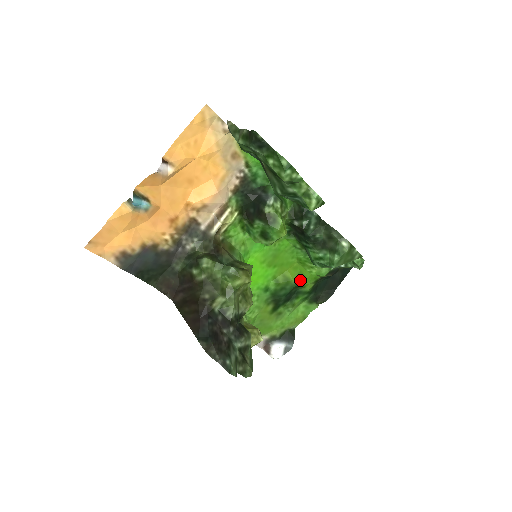
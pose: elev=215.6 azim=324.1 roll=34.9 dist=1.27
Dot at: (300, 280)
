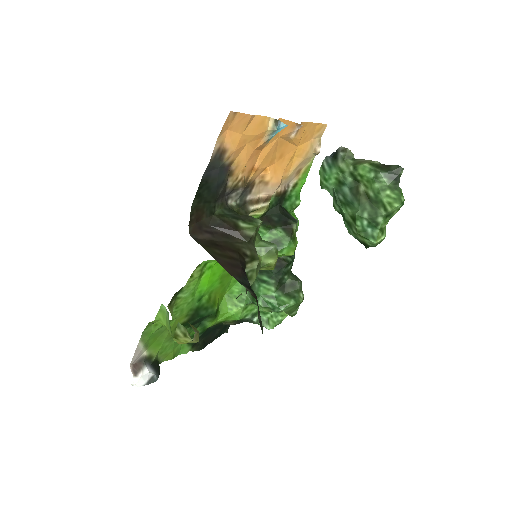
Dot at: (217, 311)
